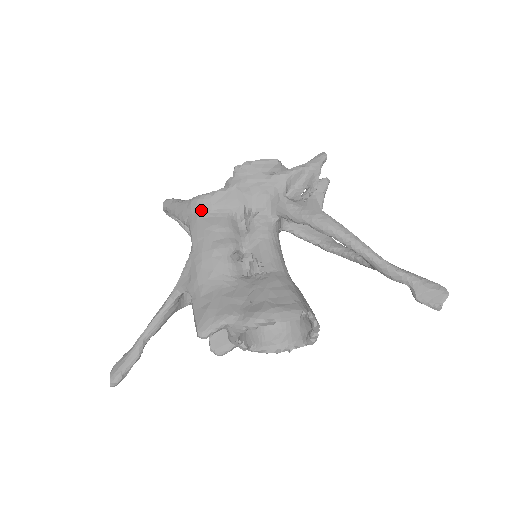
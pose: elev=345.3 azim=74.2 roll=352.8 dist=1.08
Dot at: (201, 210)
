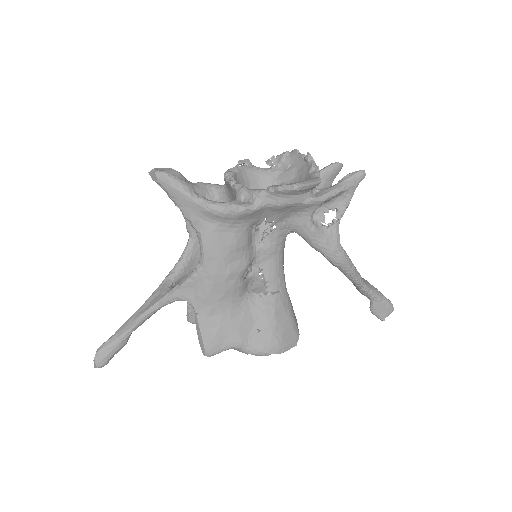
Dot at: (219, 222)
